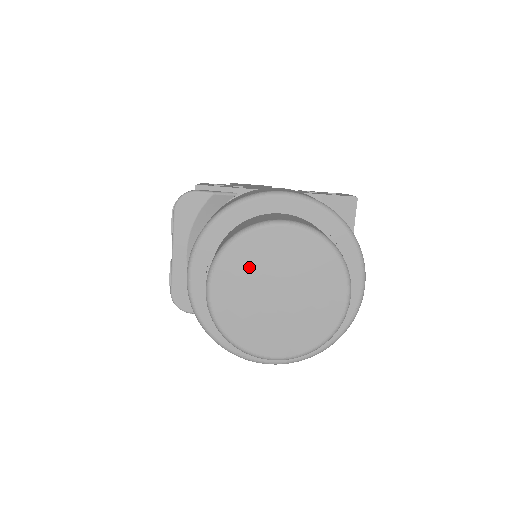
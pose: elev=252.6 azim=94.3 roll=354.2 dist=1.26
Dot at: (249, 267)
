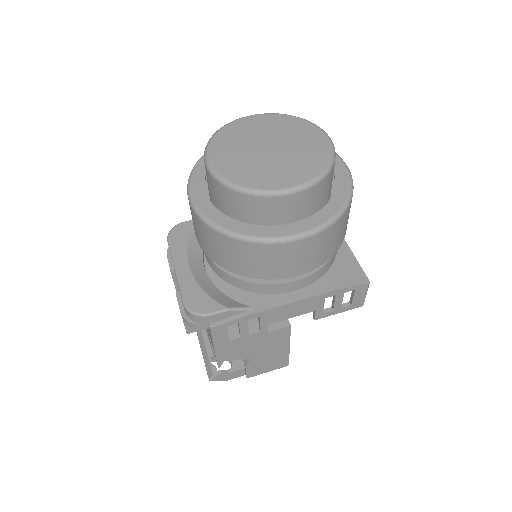
Dot at: (236, 141)
